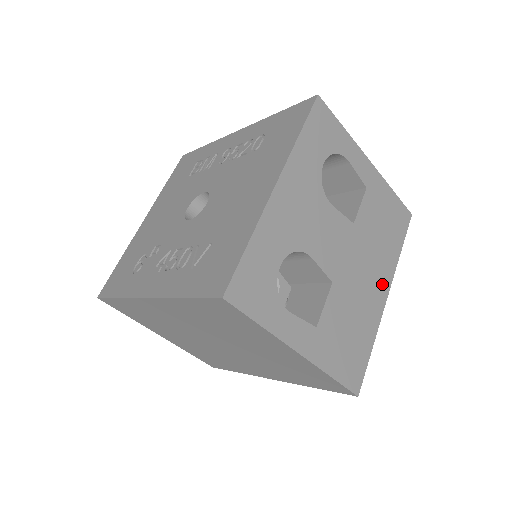
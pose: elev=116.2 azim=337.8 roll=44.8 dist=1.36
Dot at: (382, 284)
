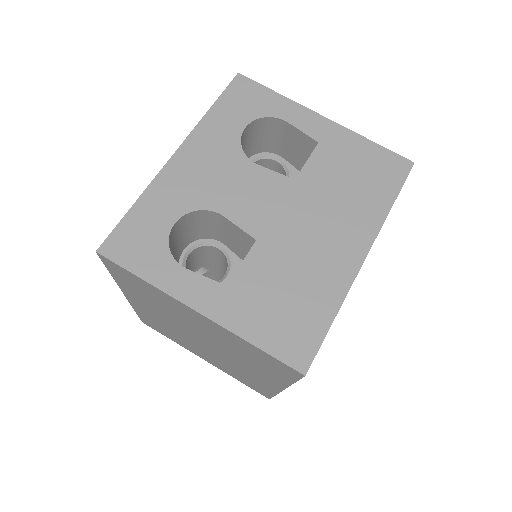
Dot at: (353, 243)
